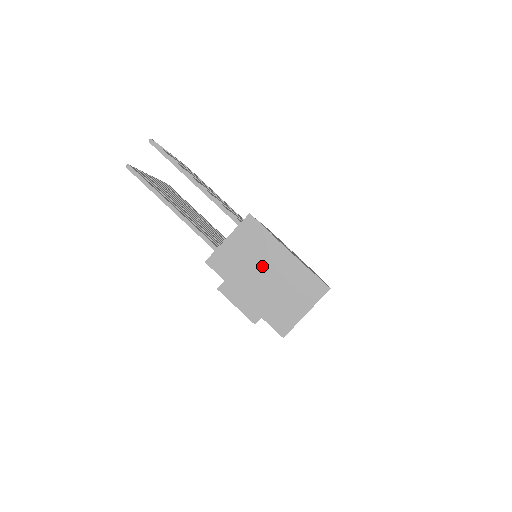
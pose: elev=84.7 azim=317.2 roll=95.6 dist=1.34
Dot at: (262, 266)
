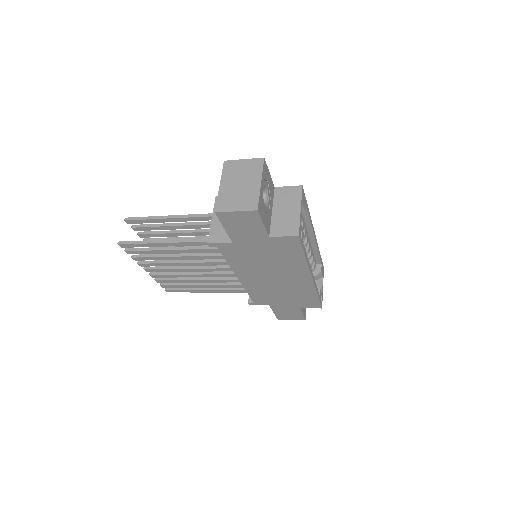
Dot at: (234, 179)
